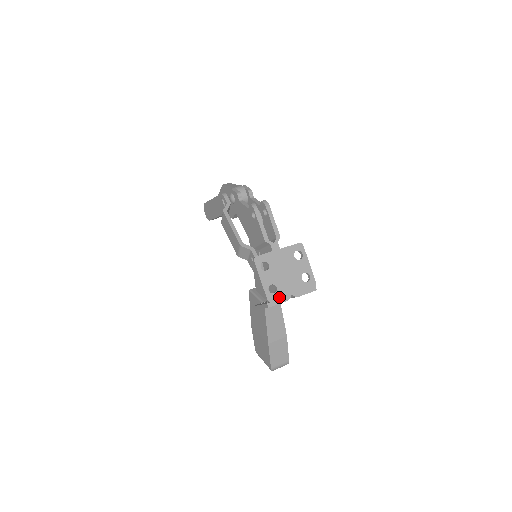
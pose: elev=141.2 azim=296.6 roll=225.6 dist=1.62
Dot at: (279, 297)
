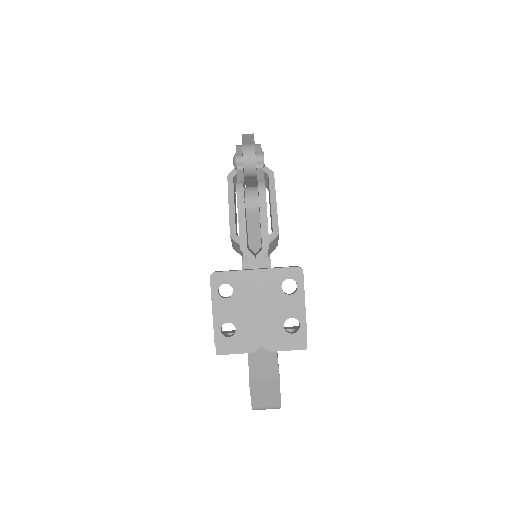
Dot at: (236, 345)
